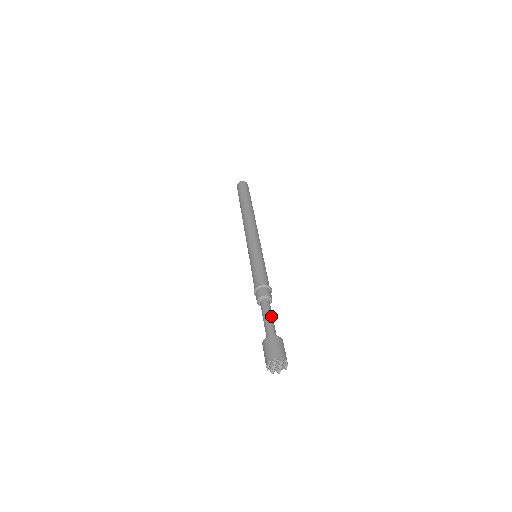
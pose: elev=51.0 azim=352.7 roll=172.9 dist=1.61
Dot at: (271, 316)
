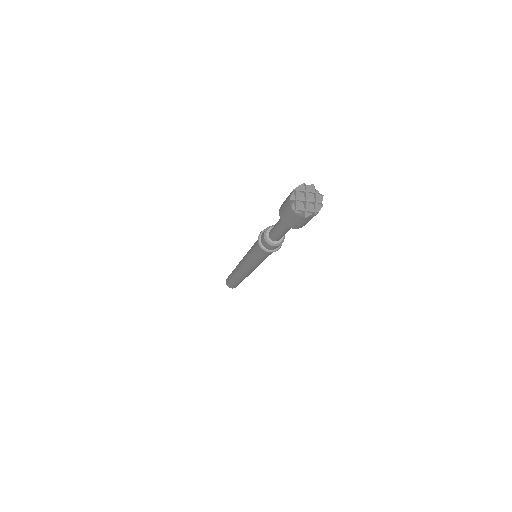
Dot at: occluded
